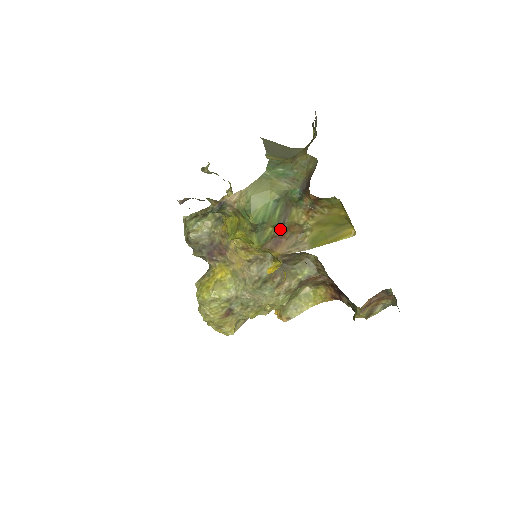
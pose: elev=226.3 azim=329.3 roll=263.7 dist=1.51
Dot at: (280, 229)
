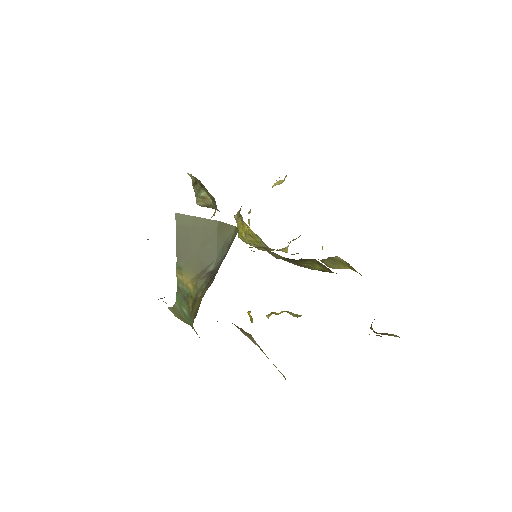
Dot at: occluded
